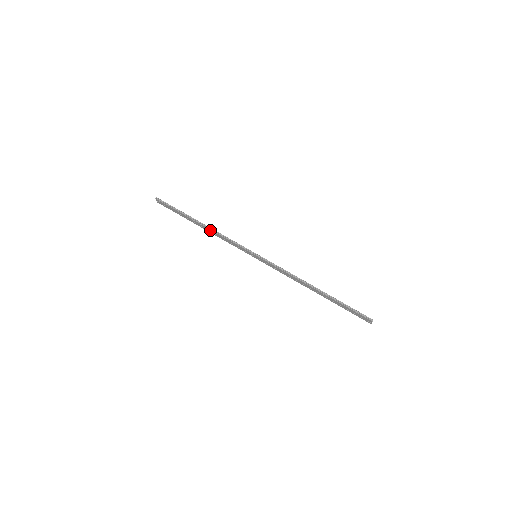
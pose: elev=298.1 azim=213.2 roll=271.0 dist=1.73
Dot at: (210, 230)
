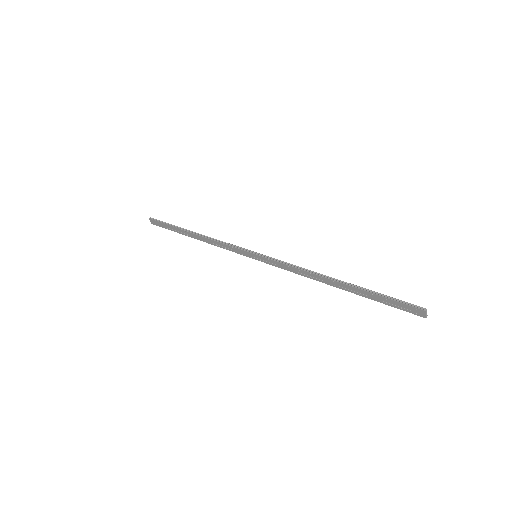
Dot at: (203, 238)
